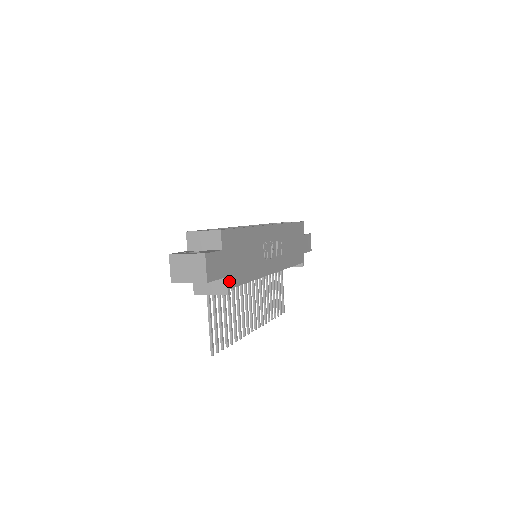
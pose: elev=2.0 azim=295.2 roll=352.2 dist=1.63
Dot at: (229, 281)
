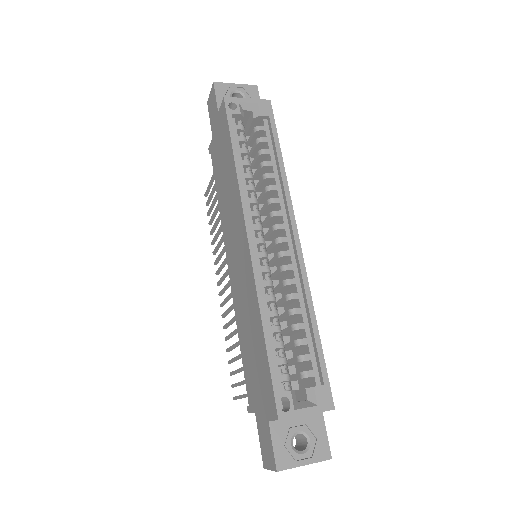
Dot at: occluded
